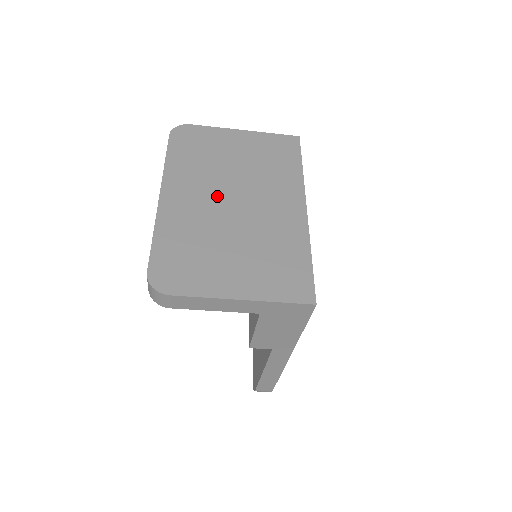
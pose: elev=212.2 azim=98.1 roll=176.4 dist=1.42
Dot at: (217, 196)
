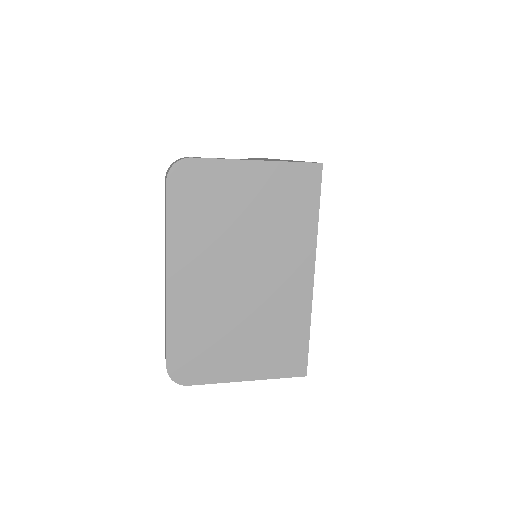
Dot at: (226, 272)
